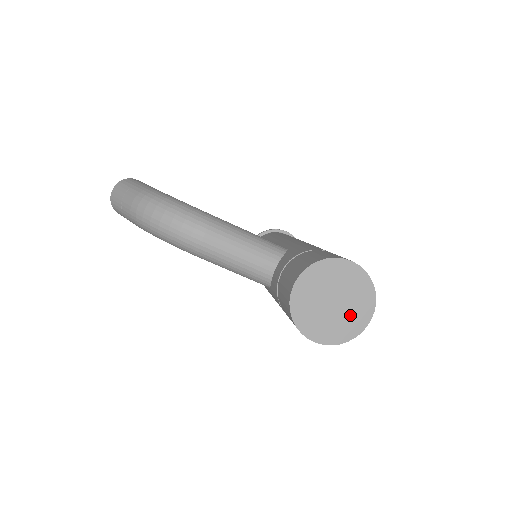
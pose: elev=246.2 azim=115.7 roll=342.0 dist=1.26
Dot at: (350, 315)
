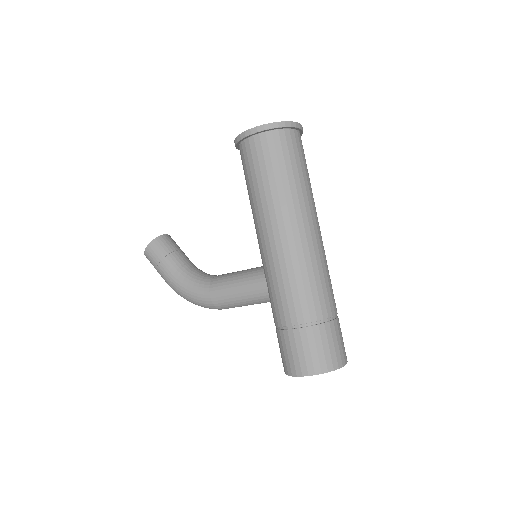
Dot at: occluded
